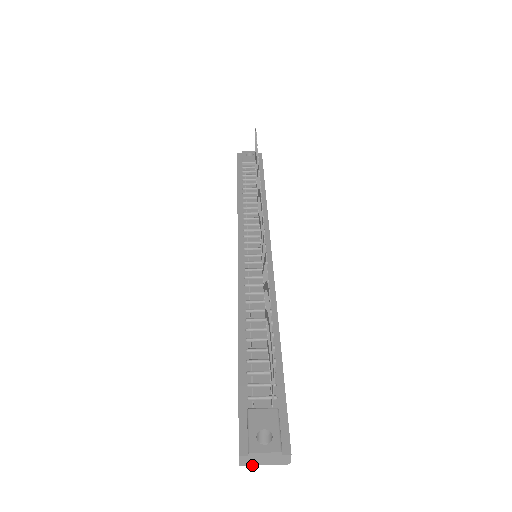
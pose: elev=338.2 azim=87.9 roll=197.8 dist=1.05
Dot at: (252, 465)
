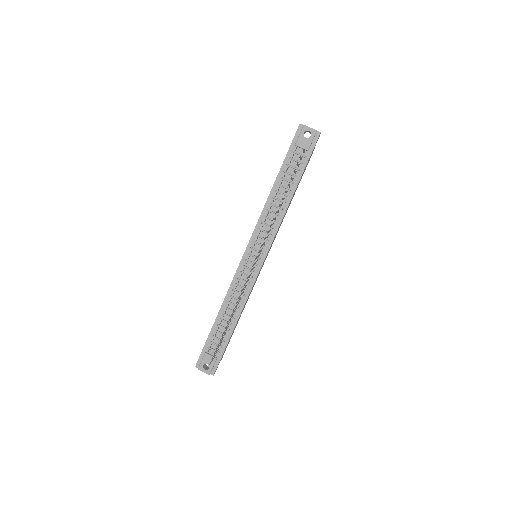
Dot at: occluded
